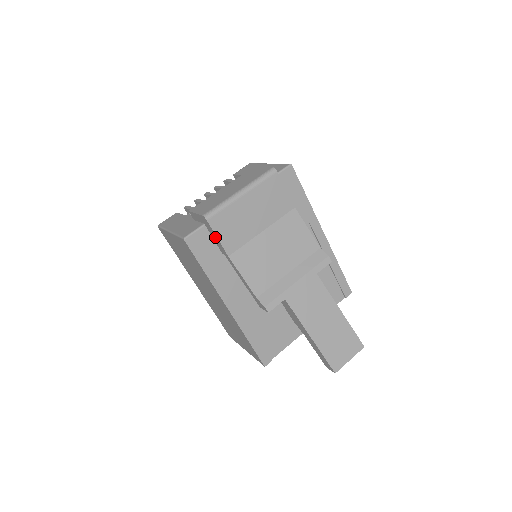
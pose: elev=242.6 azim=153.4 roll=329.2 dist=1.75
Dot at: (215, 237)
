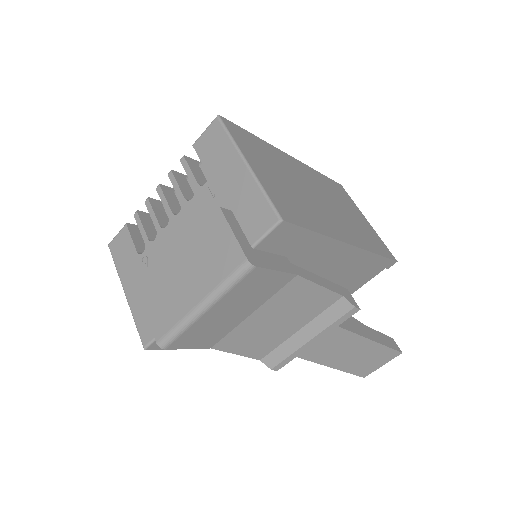
Dot at: occluded
